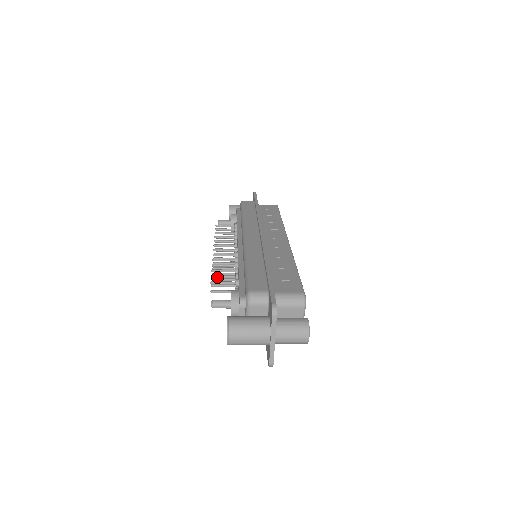
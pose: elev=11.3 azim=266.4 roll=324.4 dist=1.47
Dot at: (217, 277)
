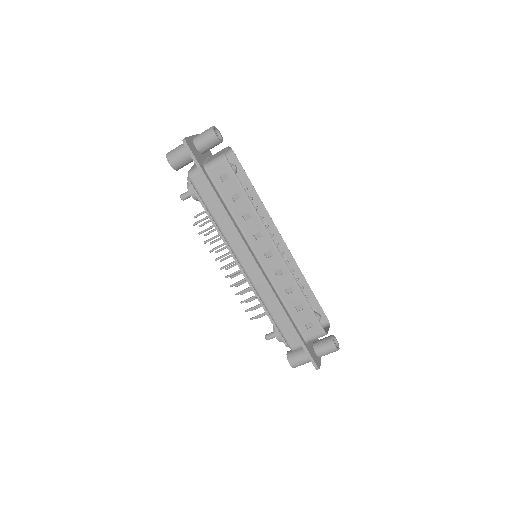
Dot at: (203, 224)
